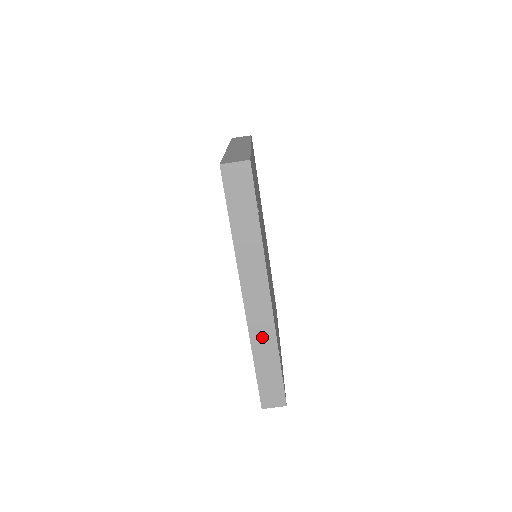
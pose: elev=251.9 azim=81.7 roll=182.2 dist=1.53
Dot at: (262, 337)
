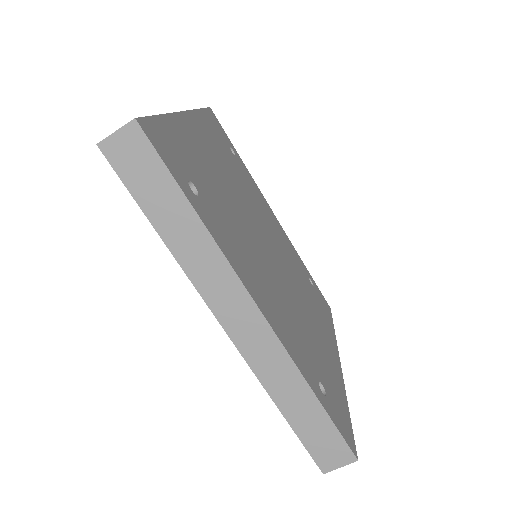
Dot at: (276, 374)
